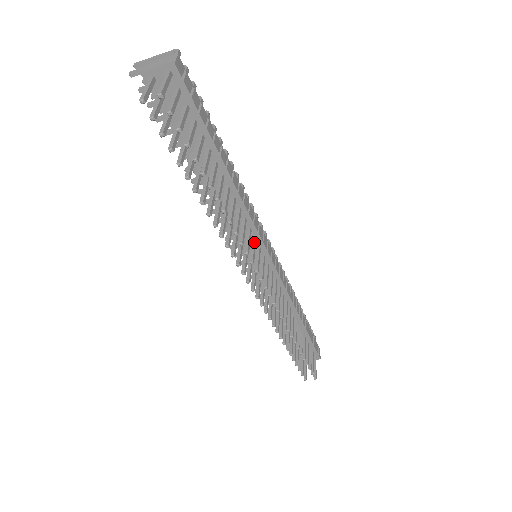
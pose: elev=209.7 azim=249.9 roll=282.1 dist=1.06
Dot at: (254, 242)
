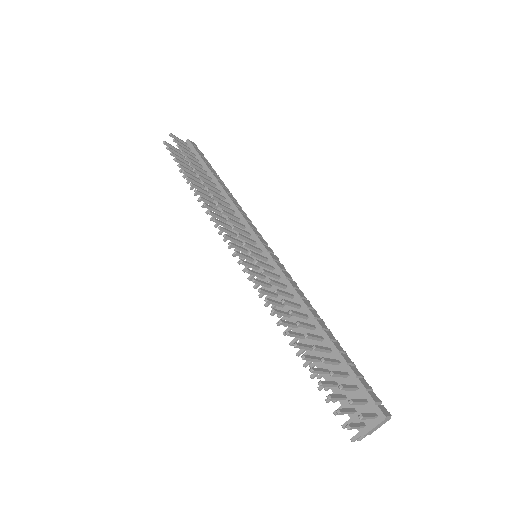
Dot at: (241, 224)
